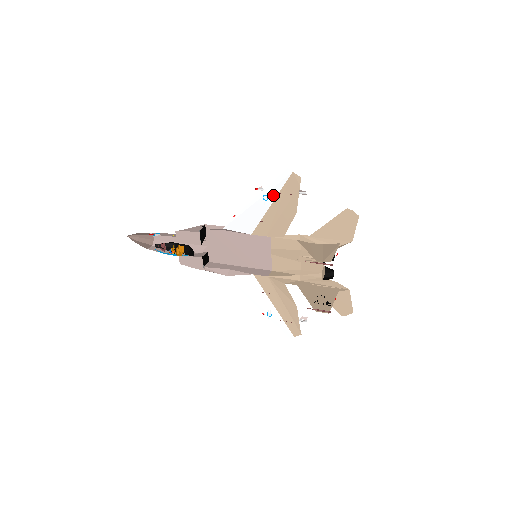
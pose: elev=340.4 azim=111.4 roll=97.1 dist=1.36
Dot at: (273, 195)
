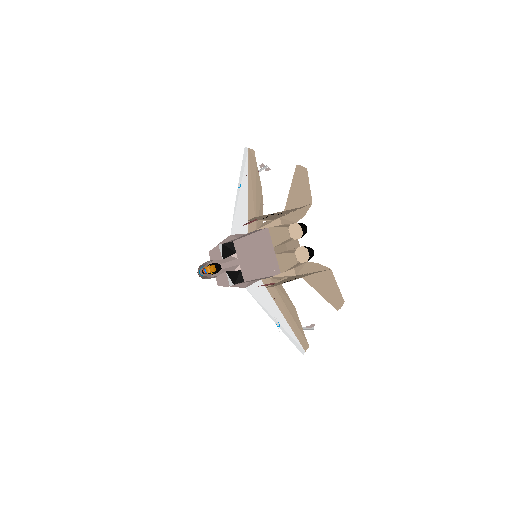
Dot at: (246, 181)
